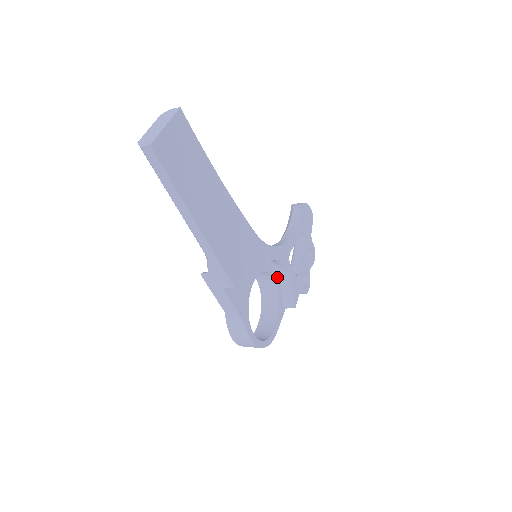
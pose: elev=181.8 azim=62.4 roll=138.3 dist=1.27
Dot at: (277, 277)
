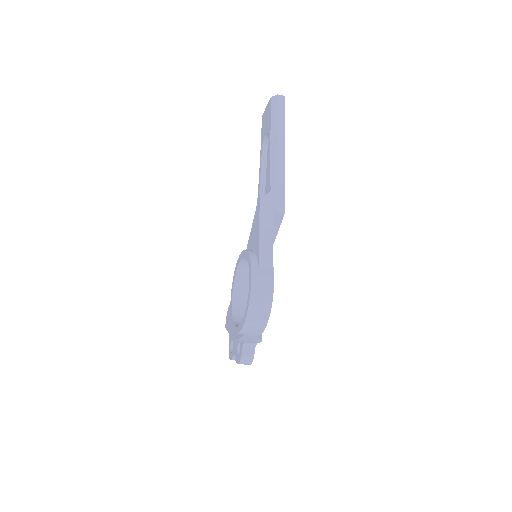
Dot at: occluded
